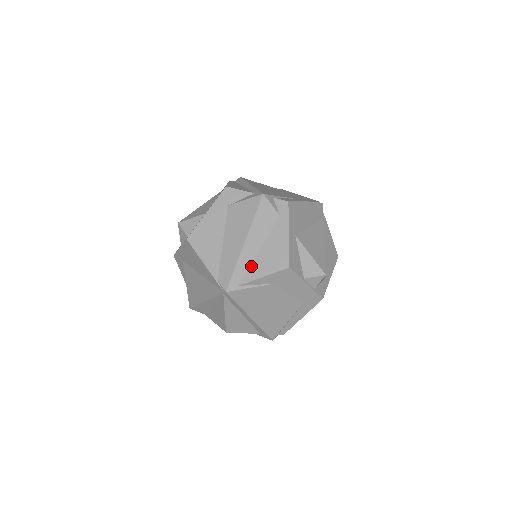
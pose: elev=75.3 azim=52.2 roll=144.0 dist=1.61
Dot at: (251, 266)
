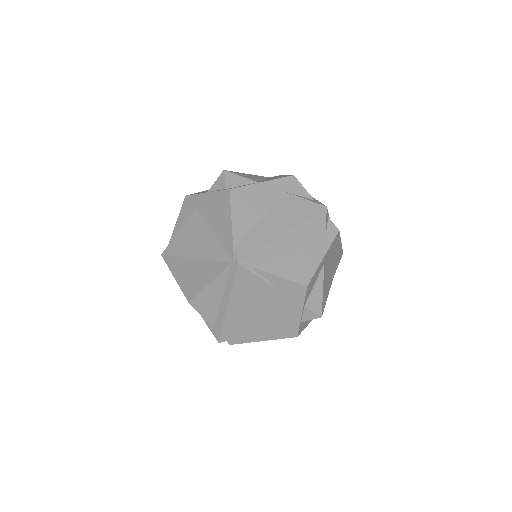
Dot at: (274, 259)
